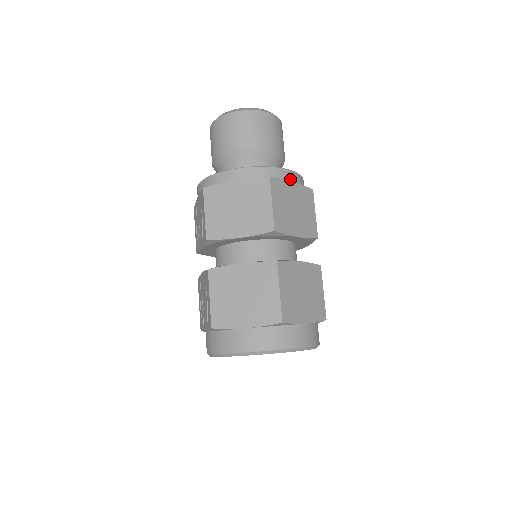
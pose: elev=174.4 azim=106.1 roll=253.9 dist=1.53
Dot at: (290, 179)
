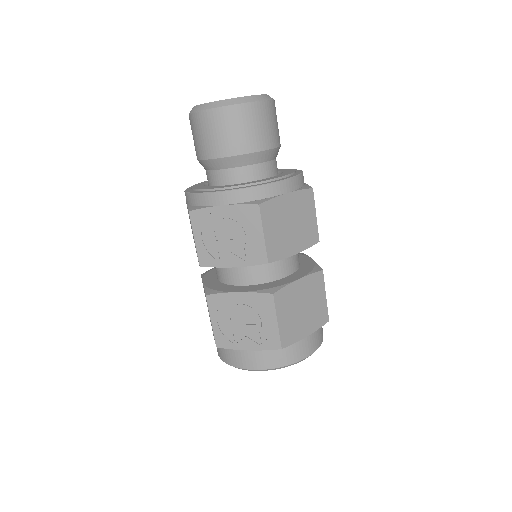
Dot at: occluded
